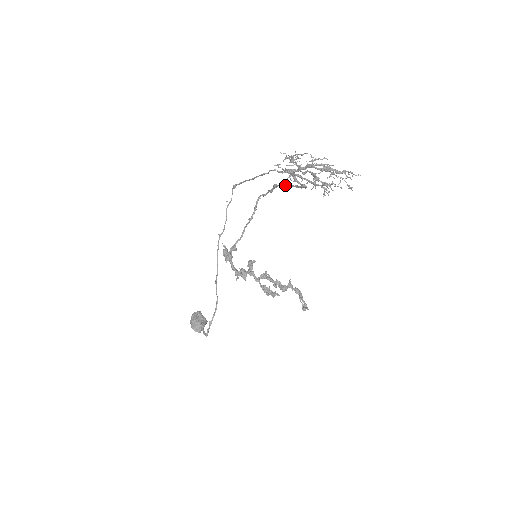
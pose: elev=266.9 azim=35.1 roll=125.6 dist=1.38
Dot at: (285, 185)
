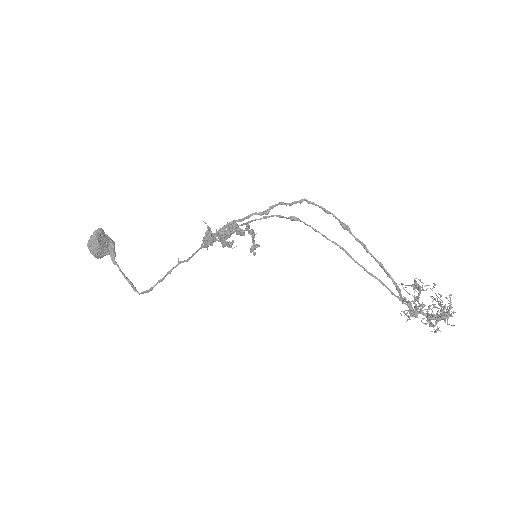
Dot at: (366, 250)
